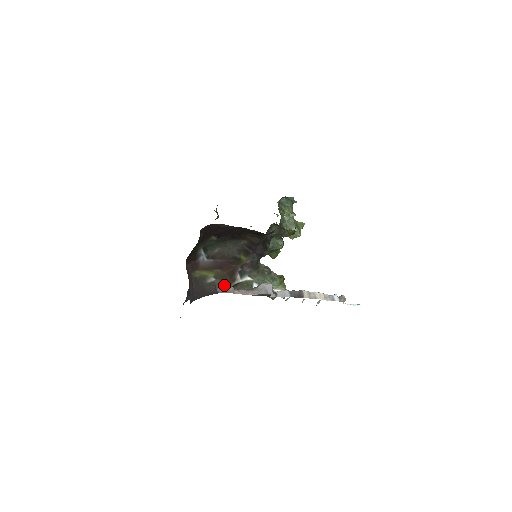
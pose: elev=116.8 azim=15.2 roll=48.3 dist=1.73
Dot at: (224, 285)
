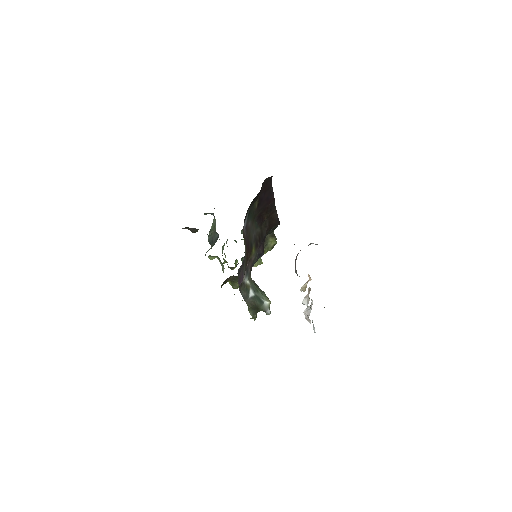
Dot at: (244, 272)
